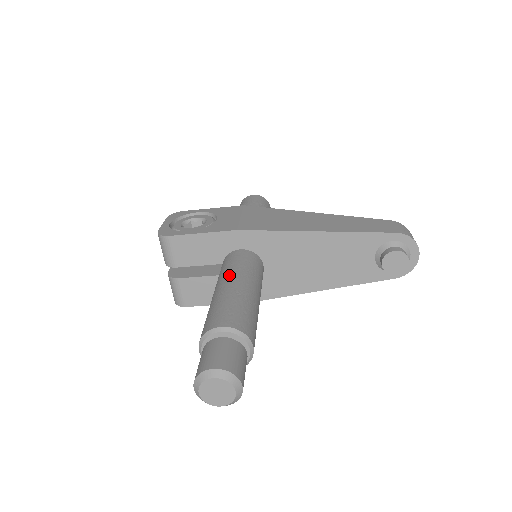
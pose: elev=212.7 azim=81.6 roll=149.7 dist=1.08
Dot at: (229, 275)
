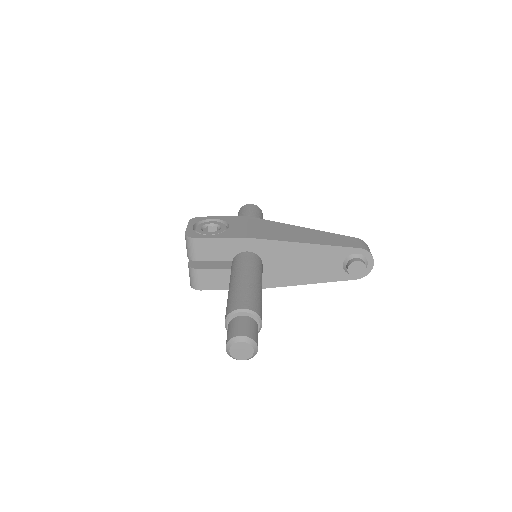
Dot at: (242, 271)
